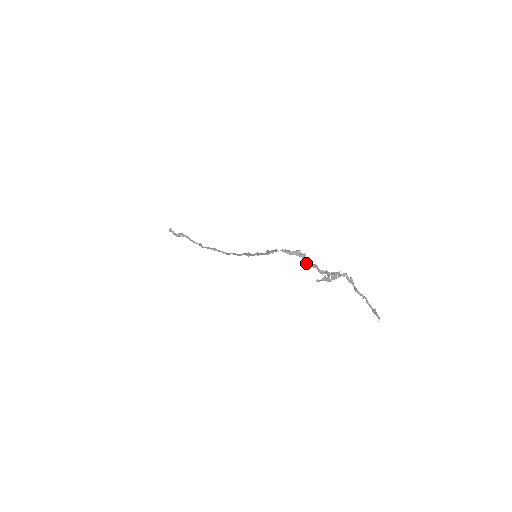
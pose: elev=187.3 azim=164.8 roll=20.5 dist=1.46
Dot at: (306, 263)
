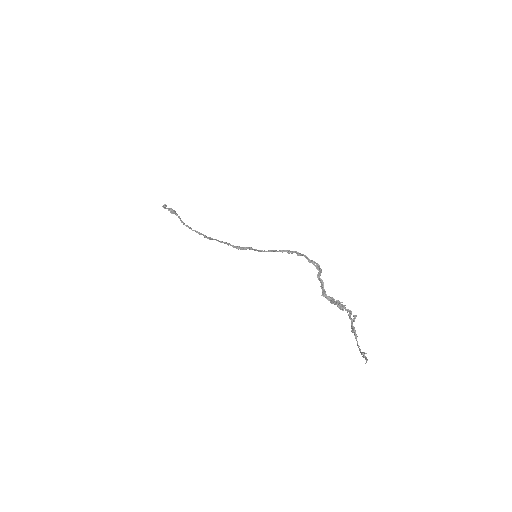
Dot at: (319, 277)
